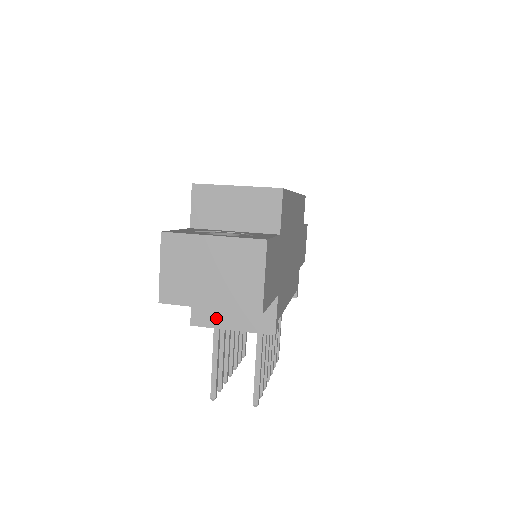
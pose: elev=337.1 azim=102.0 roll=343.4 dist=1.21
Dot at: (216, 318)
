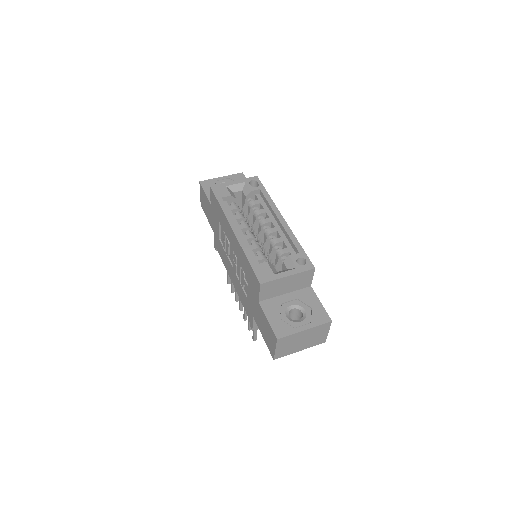
Dot at: occluded
